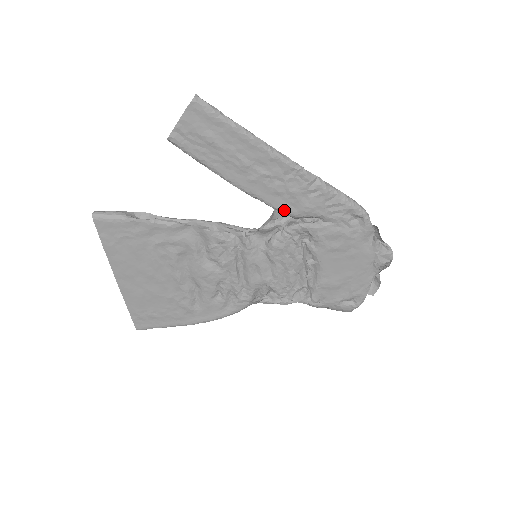
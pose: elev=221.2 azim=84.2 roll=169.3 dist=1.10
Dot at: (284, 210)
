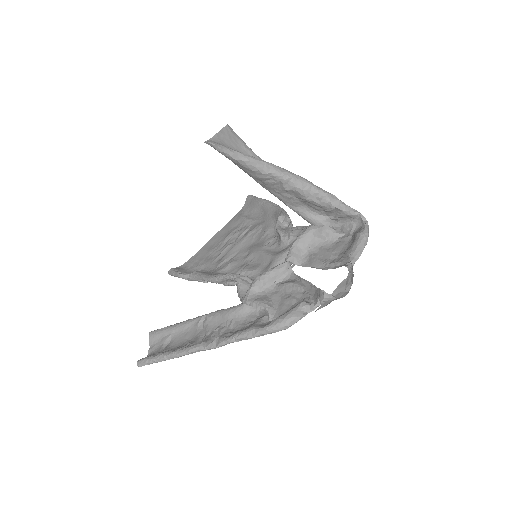
Dot at: occluded
